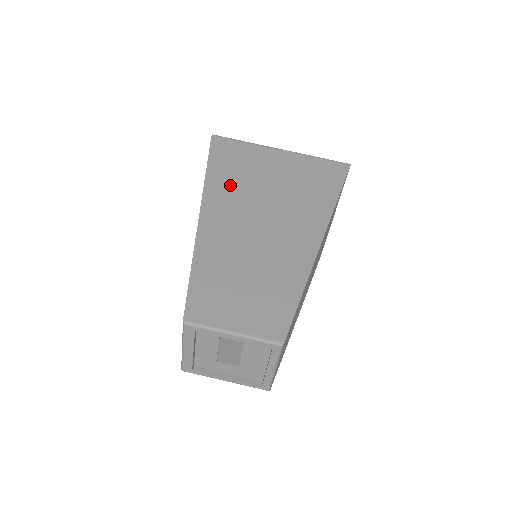
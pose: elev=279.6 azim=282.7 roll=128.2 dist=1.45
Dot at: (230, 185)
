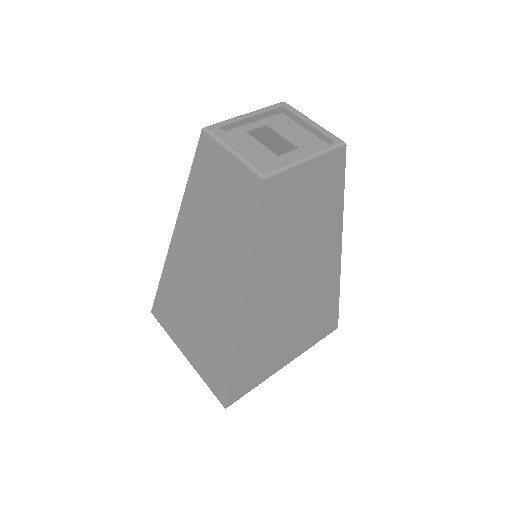
Dot at: occluded
